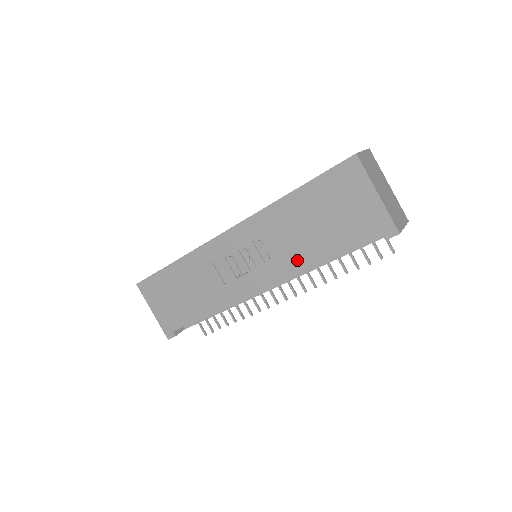
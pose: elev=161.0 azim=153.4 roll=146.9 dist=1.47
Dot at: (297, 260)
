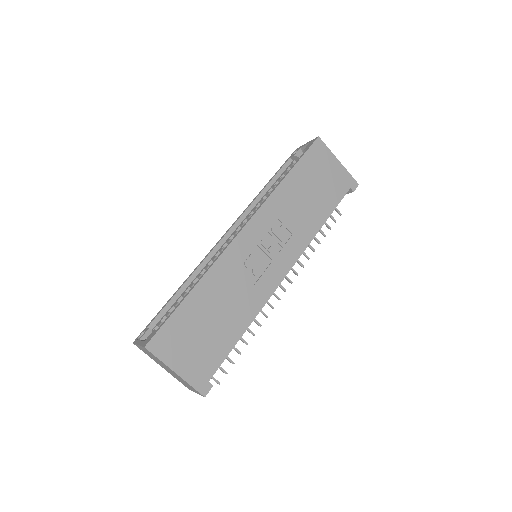
Dot at: (307, 231)
